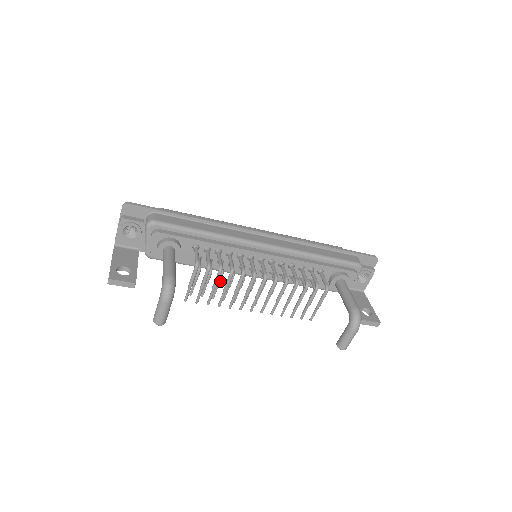
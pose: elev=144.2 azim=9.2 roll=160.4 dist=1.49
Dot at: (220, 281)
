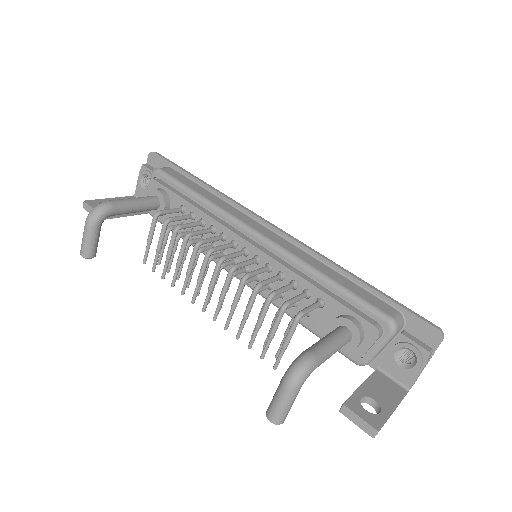
Dot at: (184, 254)
